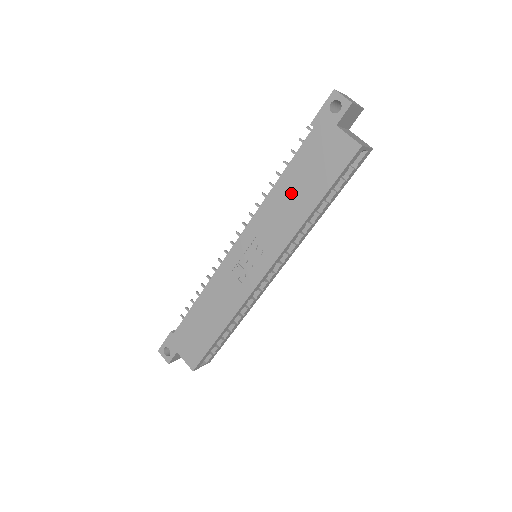
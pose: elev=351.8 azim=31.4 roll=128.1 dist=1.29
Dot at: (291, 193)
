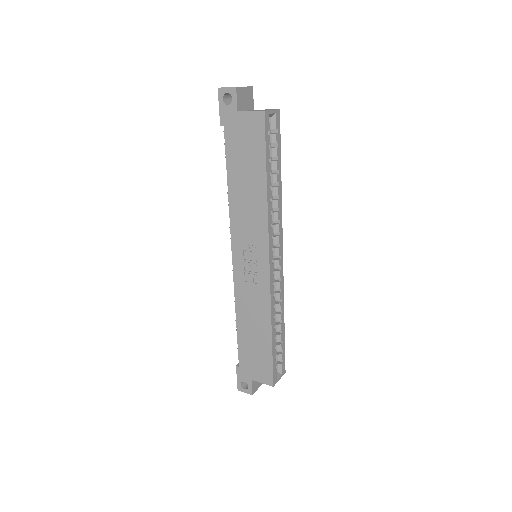
Dot at: (243, 186)
